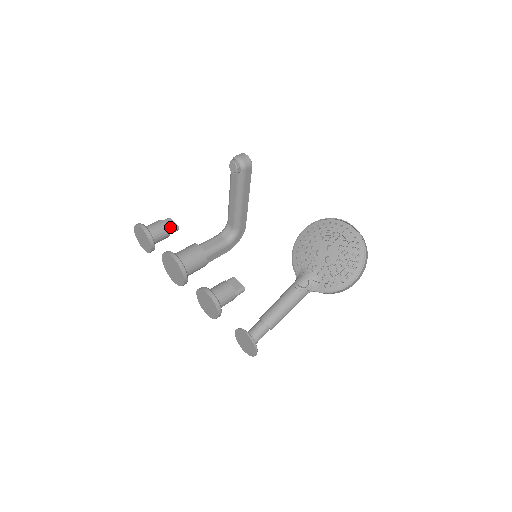
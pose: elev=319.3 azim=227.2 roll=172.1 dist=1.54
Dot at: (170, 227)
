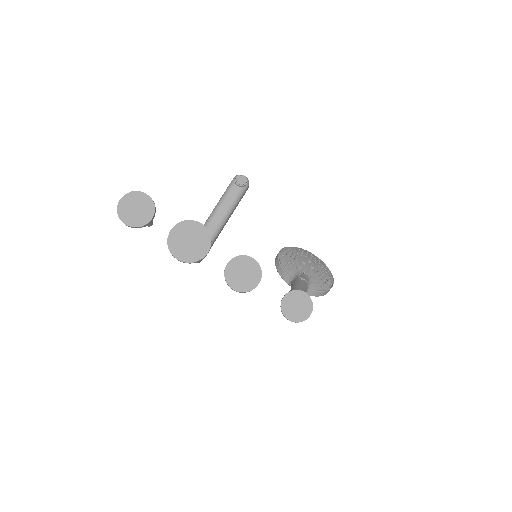
Dot at: occluded
